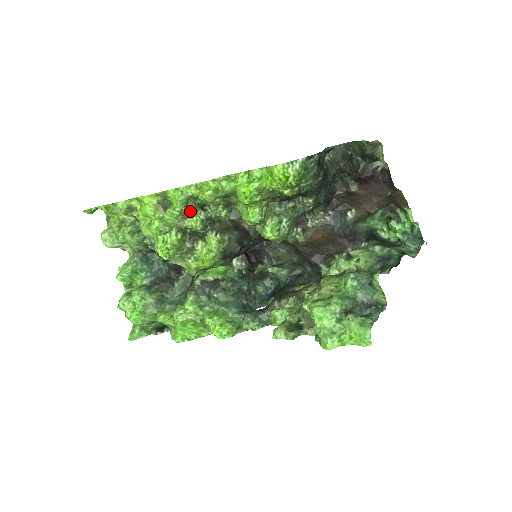
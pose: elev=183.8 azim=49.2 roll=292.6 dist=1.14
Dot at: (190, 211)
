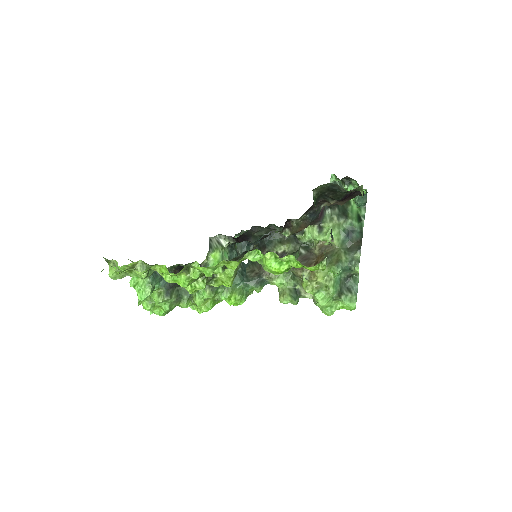
Dot at: occluded
